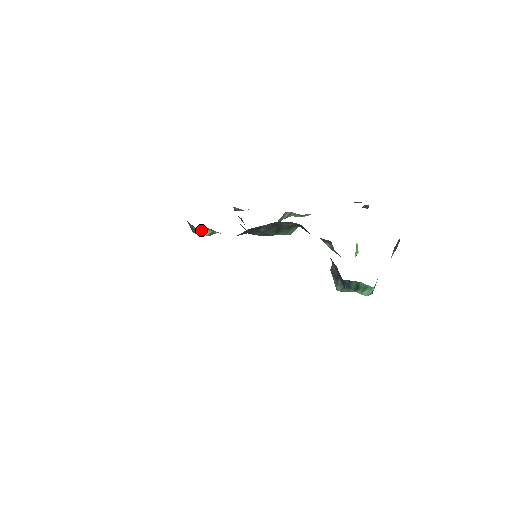
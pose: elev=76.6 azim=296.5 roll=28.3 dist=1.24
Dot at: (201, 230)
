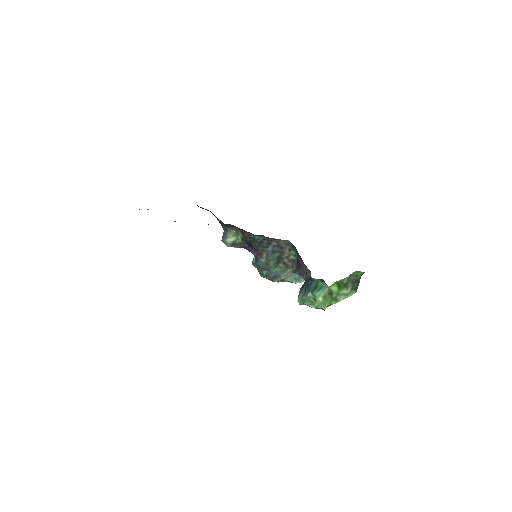
Dot at: (230, 235)
